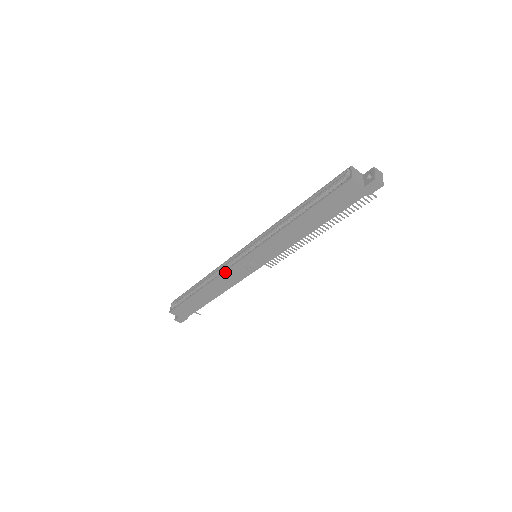
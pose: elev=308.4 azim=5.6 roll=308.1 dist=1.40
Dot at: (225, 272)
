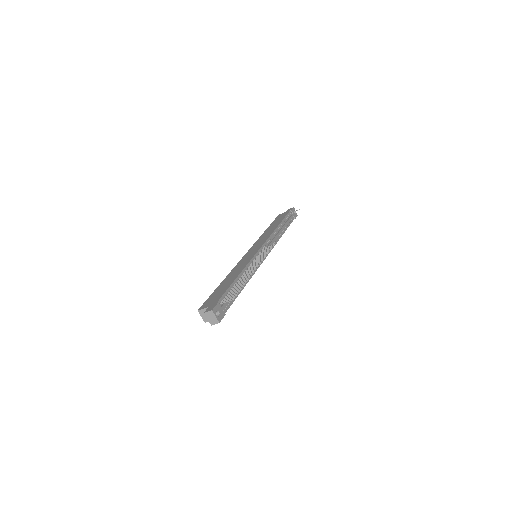
Dot at: occluded
